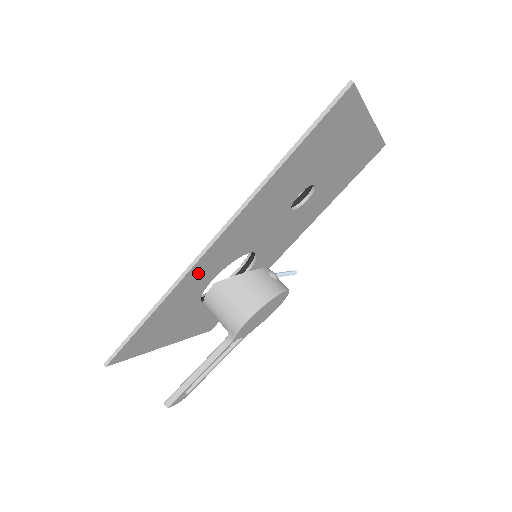
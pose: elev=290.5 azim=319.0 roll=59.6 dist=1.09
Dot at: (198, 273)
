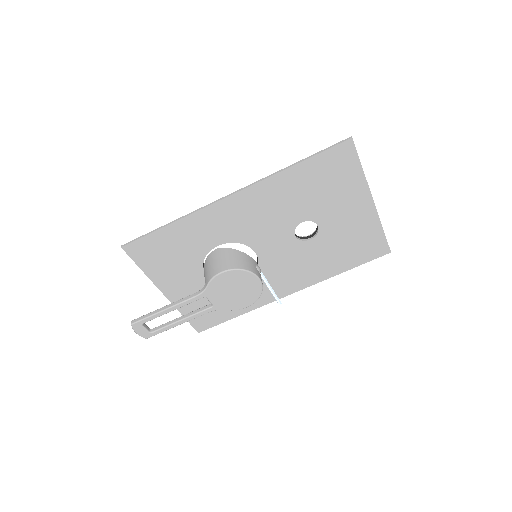
Dot at: (211, 219)
